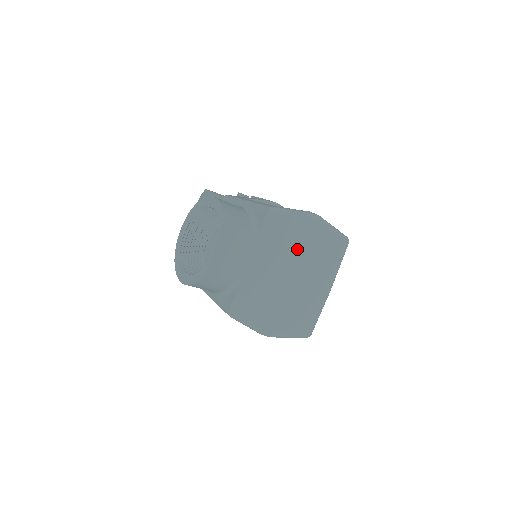
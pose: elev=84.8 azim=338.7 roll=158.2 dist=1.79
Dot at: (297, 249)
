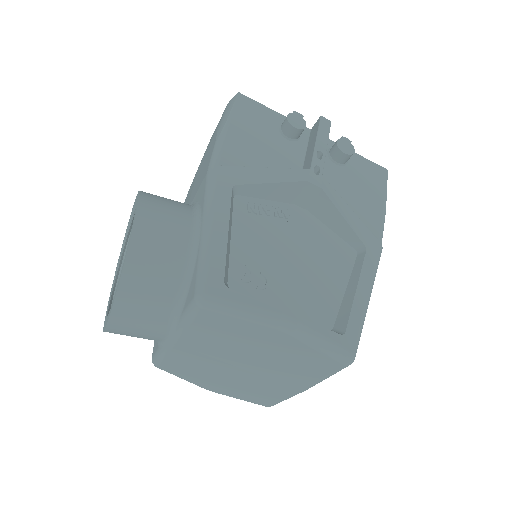
Dot at: (246, 348)
